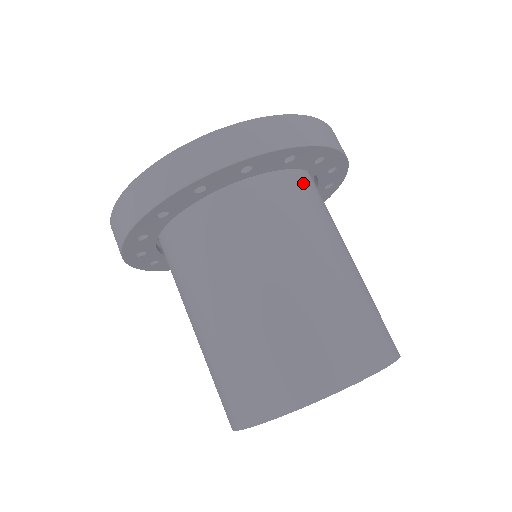
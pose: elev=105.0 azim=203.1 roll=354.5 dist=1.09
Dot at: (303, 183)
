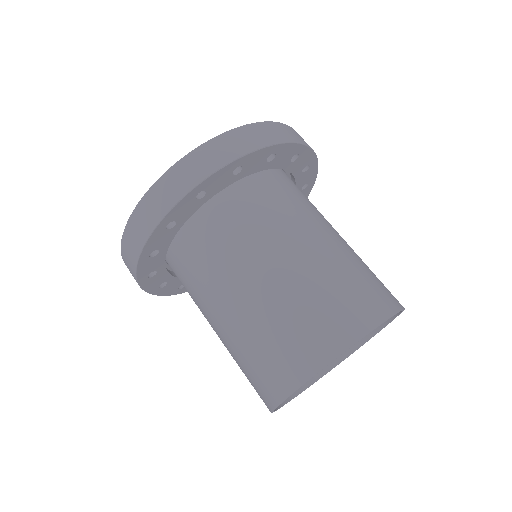
Dot at: occluded
